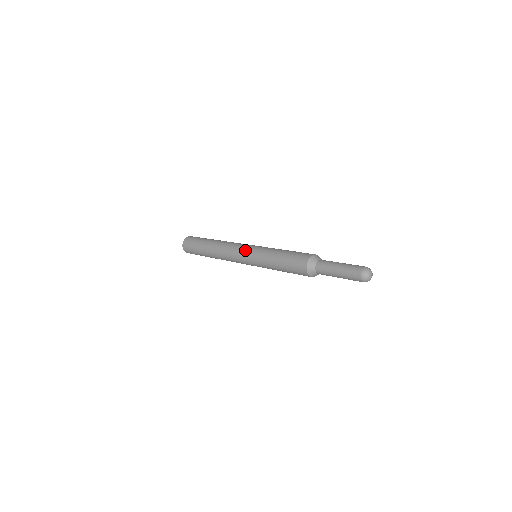
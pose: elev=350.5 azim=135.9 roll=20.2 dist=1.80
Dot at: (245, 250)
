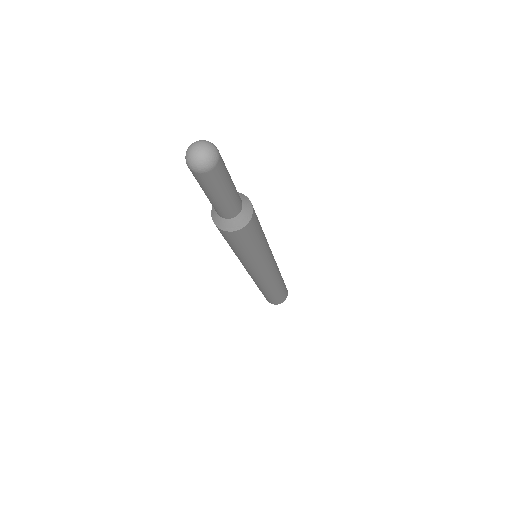
Dot at: occluded
